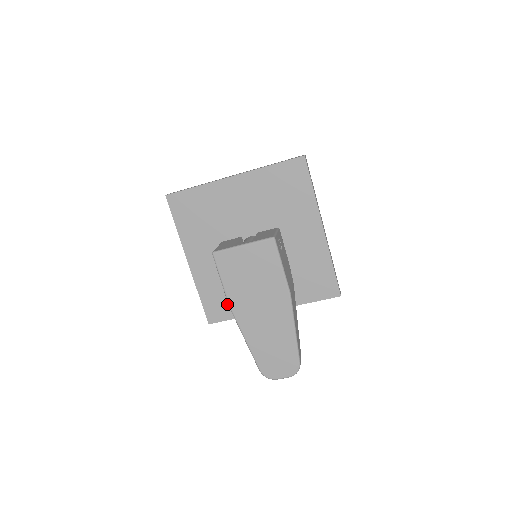
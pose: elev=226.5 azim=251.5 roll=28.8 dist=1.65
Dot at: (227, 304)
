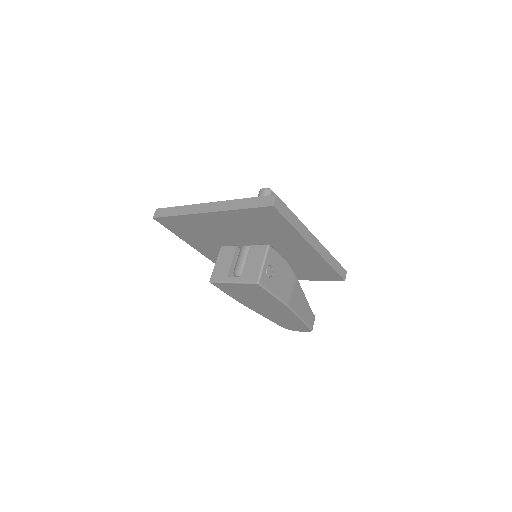
Dot at: occluded
